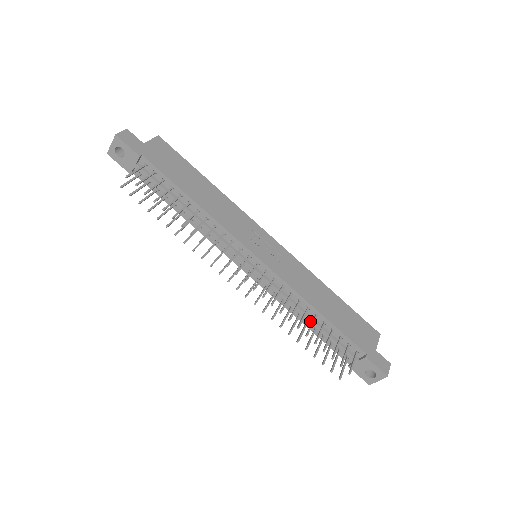
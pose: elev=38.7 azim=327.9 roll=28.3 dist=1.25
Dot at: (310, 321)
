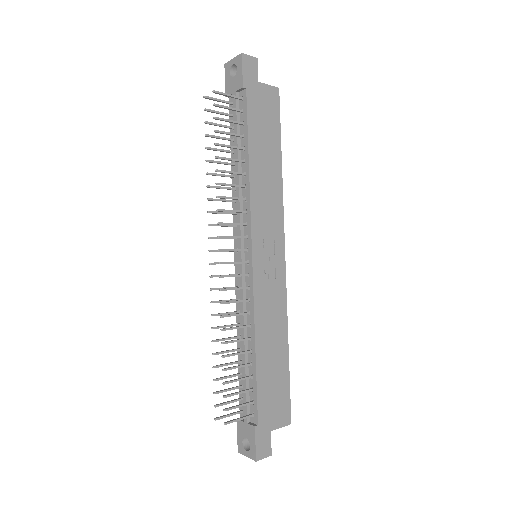
Dot at: (243, 350)
